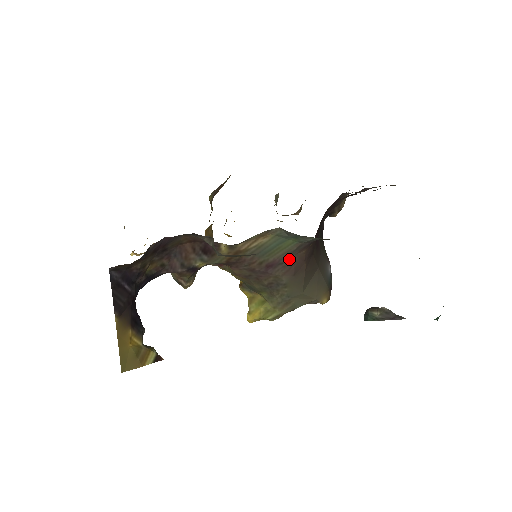
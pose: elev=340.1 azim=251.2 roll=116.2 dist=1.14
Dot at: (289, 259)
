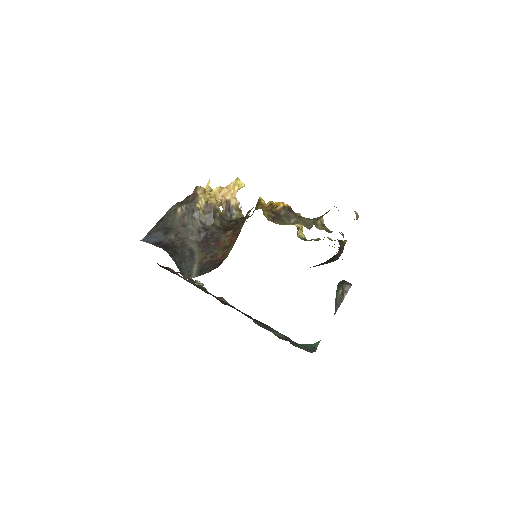
Dot at: occluded
